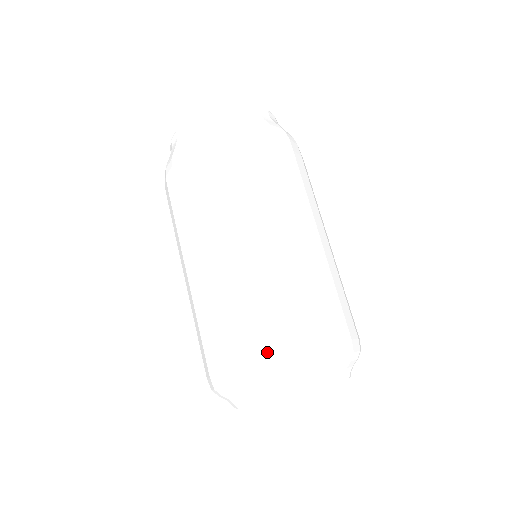
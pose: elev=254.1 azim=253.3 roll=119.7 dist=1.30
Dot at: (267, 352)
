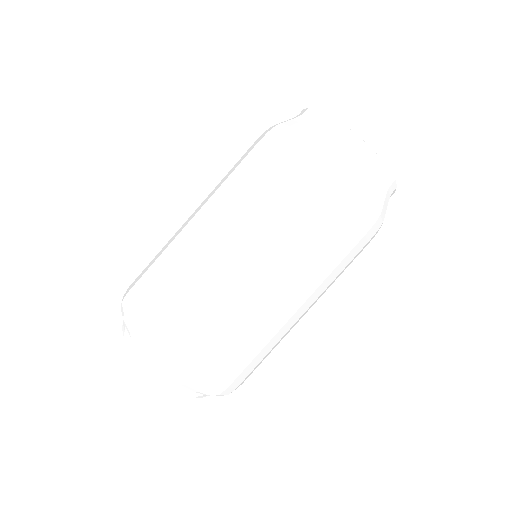
Dot at: (165, 336)
